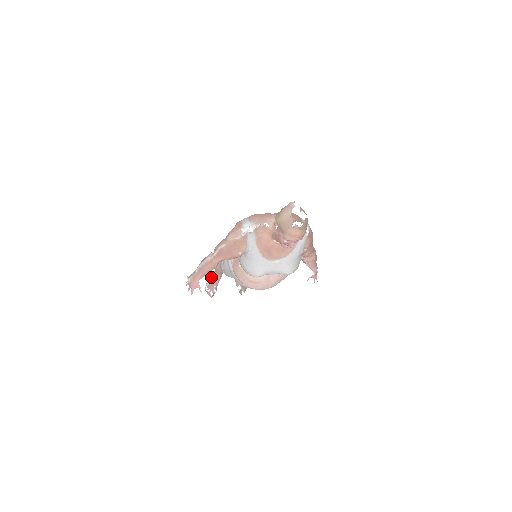
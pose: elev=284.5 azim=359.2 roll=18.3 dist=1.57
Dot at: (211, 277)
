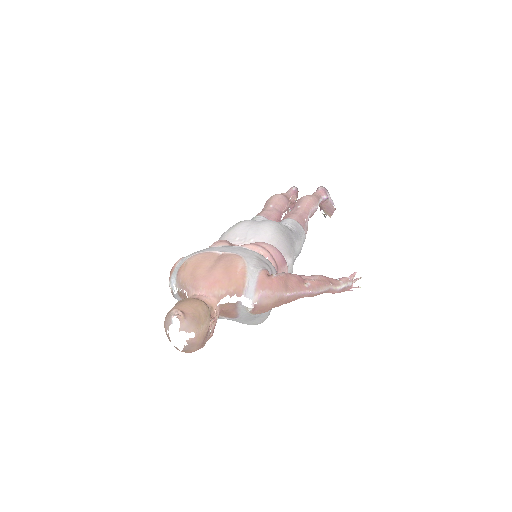
Dot at: occluded
